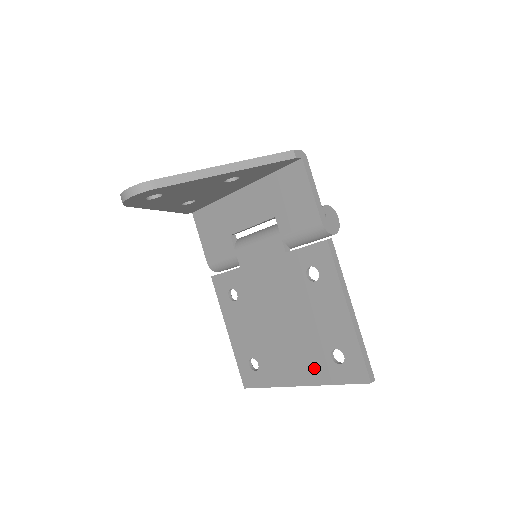
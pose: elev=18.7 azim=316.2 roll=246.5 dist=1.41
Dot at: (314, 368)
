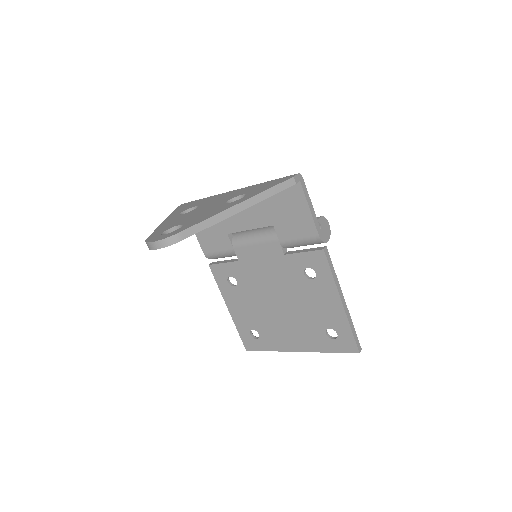
Dot at: (311, 340)
